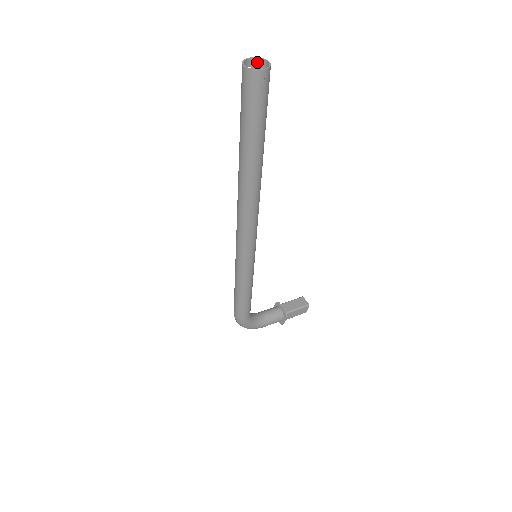
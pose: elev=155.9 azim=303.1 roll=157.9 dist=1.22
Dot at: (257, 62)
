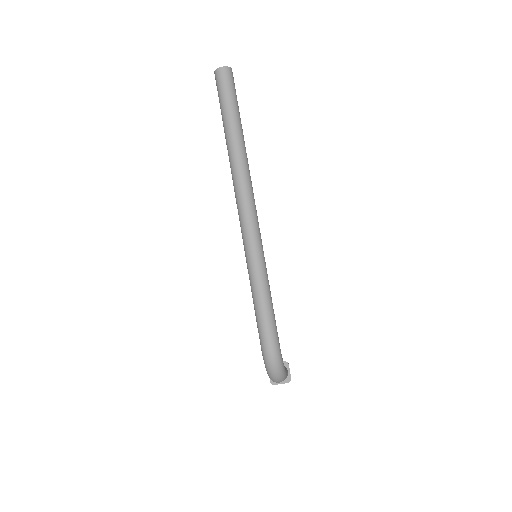
Dot at: occluded
